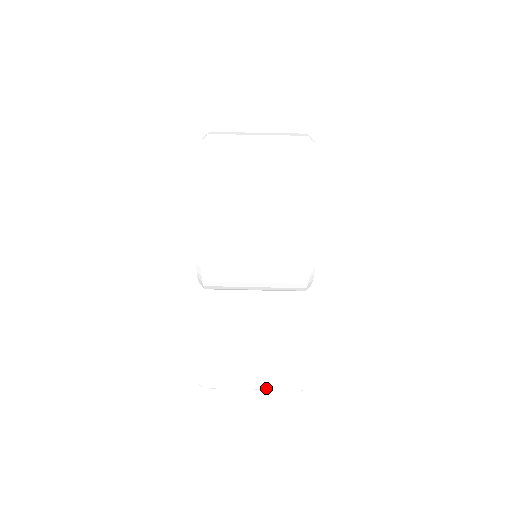
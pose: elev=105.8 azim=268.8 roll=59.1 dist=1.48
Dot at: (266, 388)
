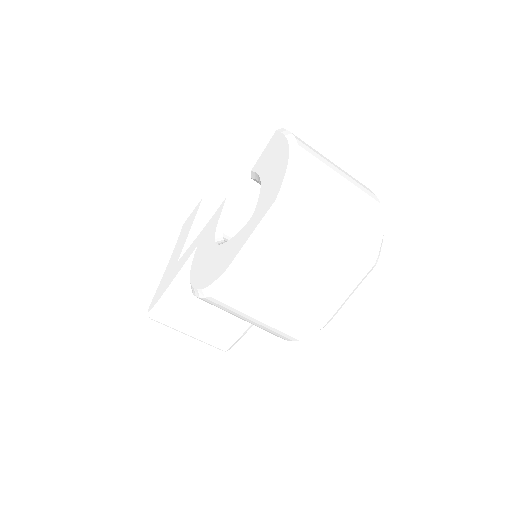
Dot at: (197, 339)
